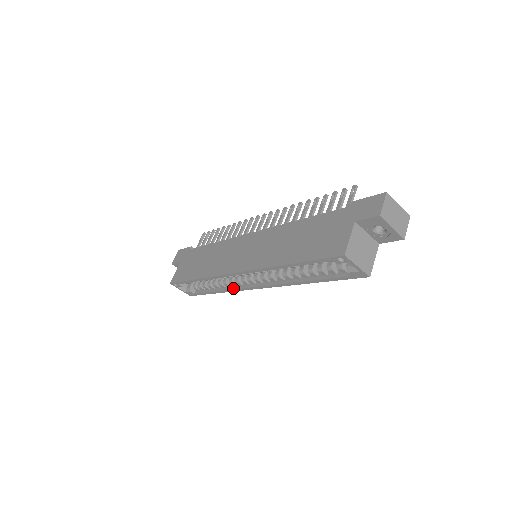
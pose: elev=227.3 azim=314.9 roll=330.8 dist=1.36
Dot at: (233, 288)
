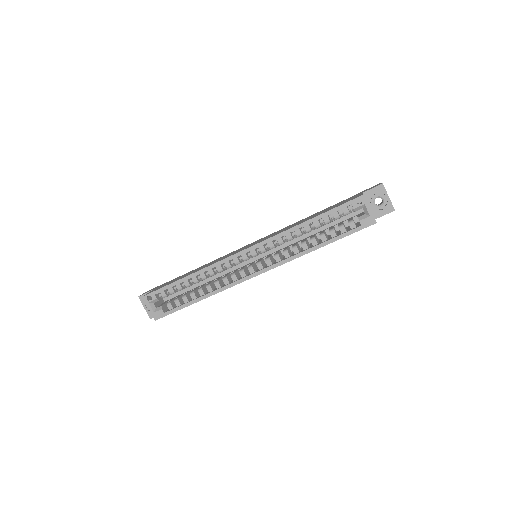
Dot at: (225, 285)
